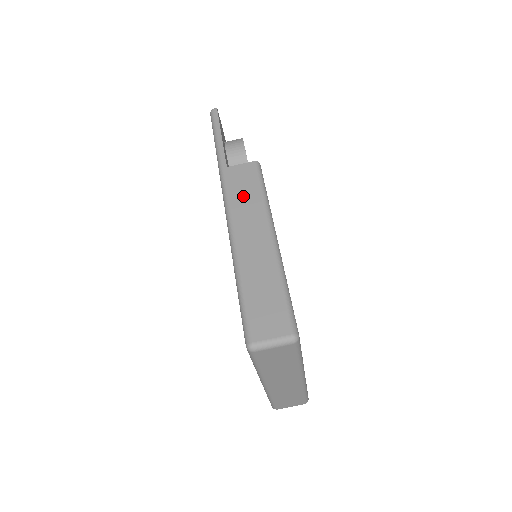
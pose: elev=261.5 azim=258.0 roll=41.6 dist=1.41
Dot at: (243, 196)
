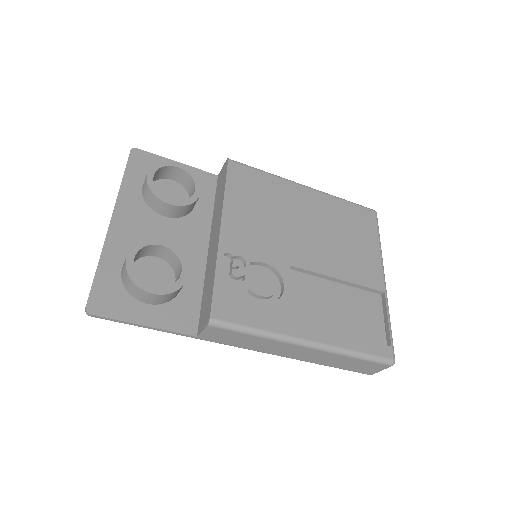
Dot at: (245, 343)
